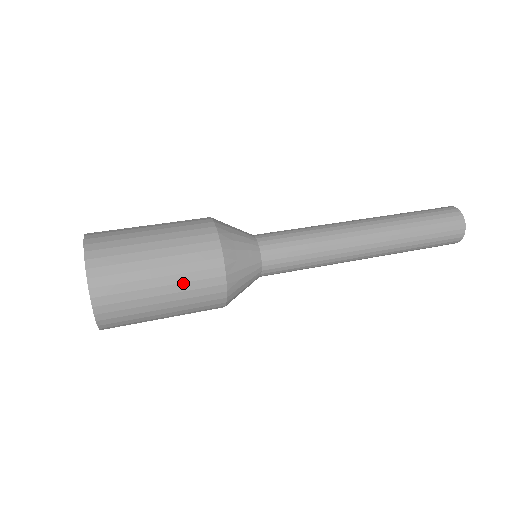
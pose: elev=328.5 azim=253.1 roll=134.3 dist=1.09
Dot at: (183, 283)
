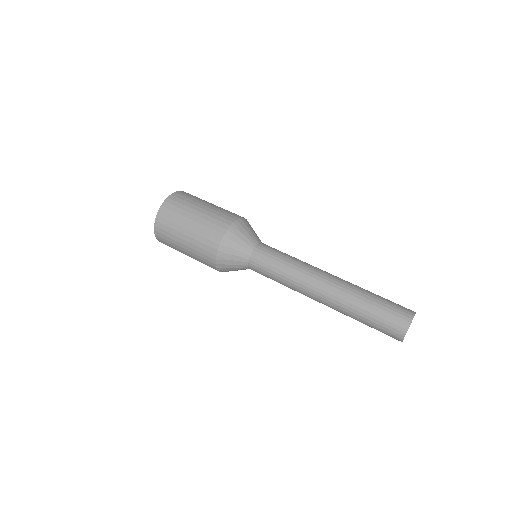
Dot at: (195, 254)
